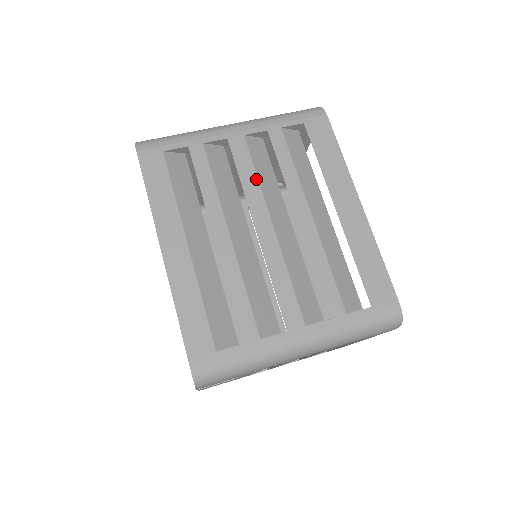
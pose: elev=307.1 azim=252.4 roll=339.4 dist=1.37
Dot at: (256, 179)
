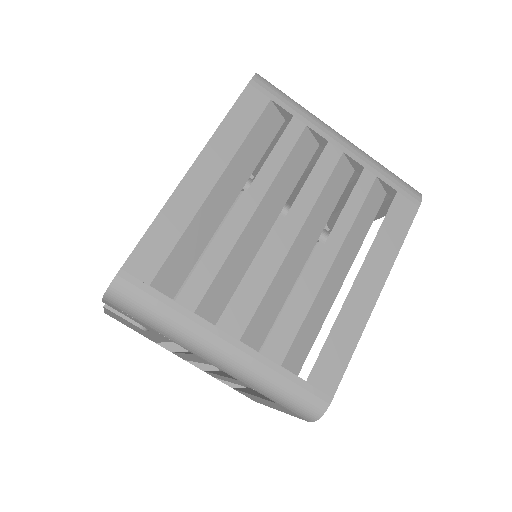
Dot at: (319, 192)
